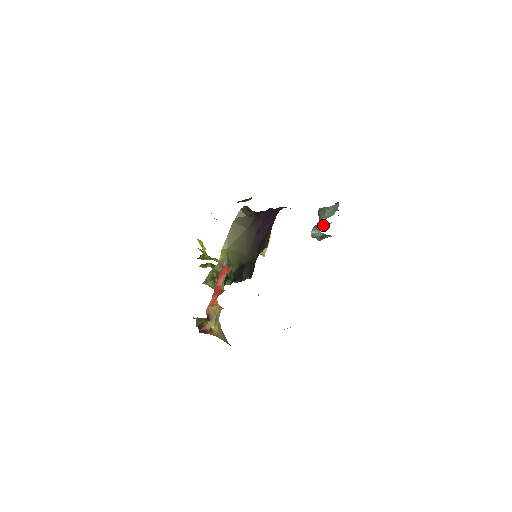
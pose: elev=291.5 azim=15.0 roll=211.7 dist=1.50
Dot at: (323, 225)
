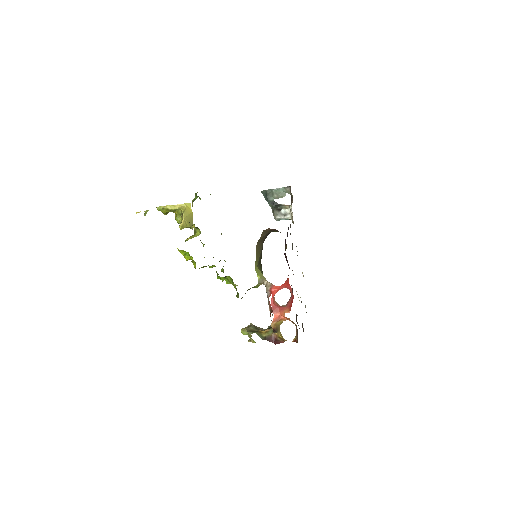
Dot at: (289, 212)
